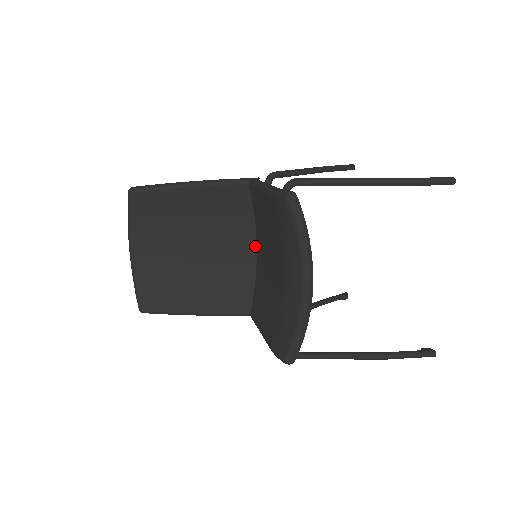
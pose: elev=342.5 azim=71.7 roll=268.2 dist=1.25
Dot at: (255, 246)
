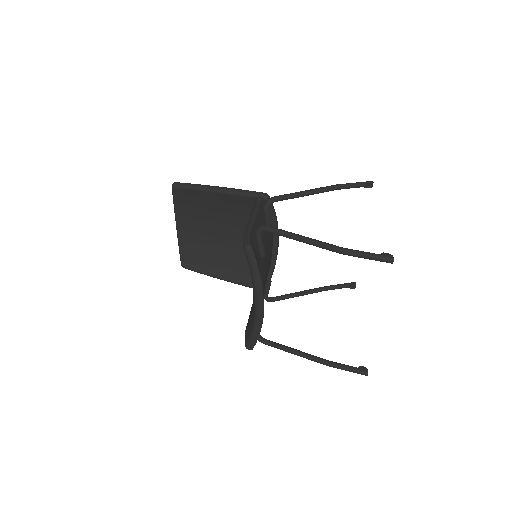
Dot at: occluded
